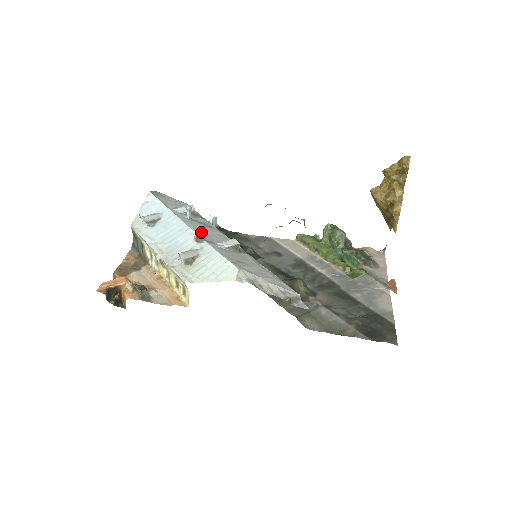
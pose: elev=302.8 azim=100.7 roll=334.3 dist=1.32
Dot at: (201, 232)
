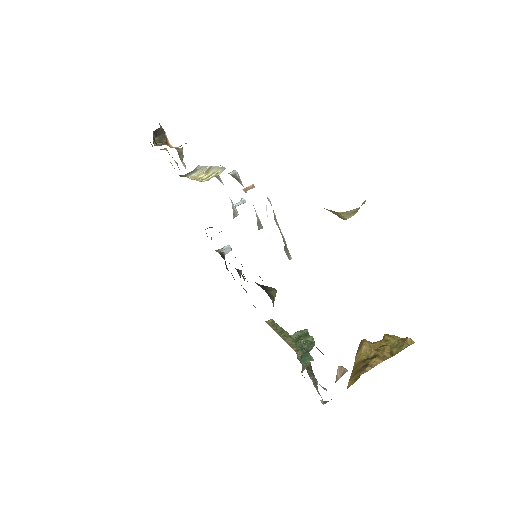
Dot at: occluded
